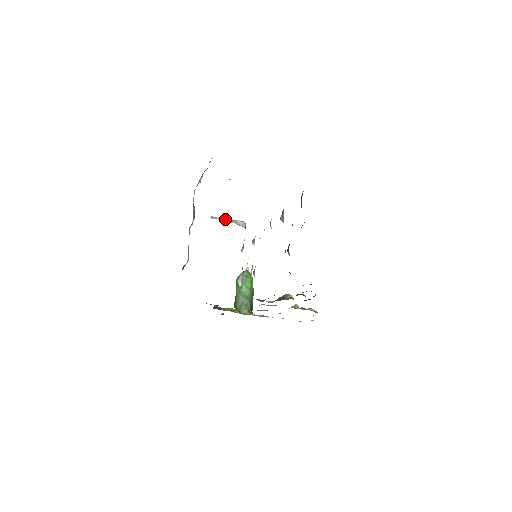
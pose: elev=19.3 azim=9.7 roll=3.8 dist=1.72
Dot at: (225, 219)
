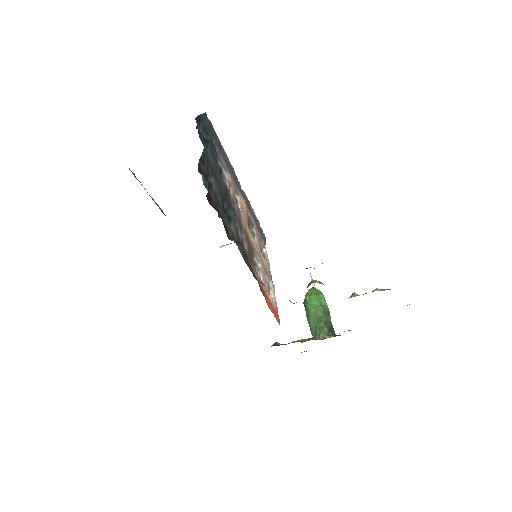
Dot at: occluded
